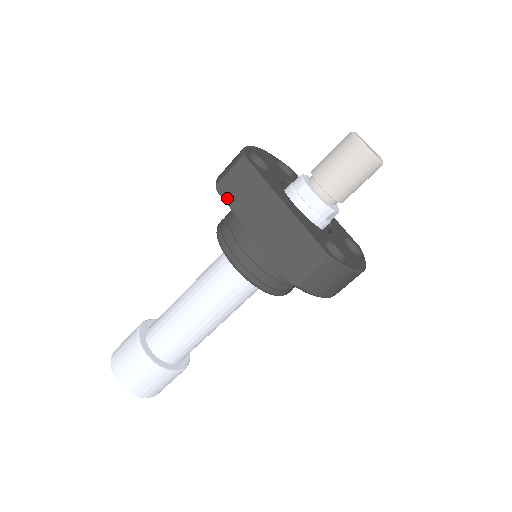
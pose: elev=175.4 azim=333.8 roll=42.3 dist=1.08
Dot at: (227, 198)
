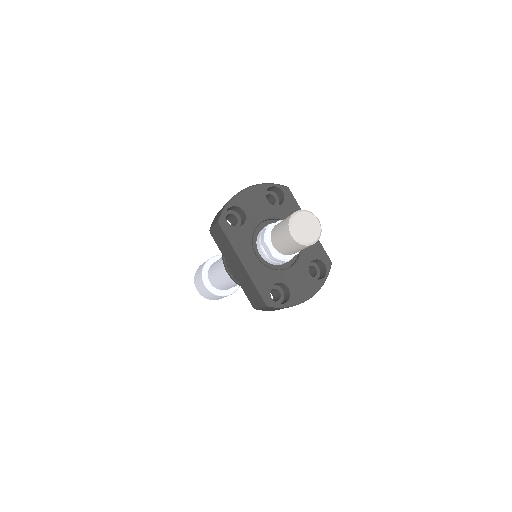
Dot at: (216, 241)
